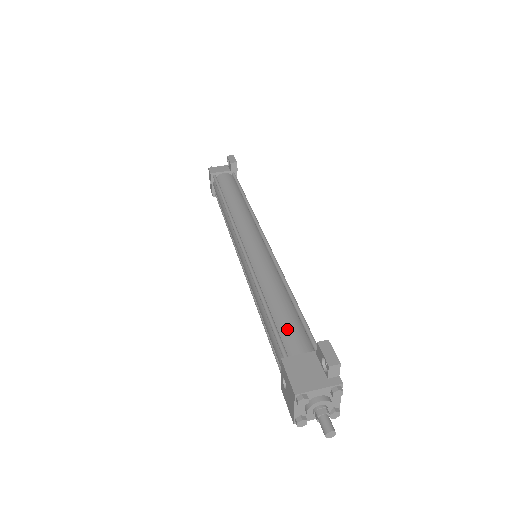
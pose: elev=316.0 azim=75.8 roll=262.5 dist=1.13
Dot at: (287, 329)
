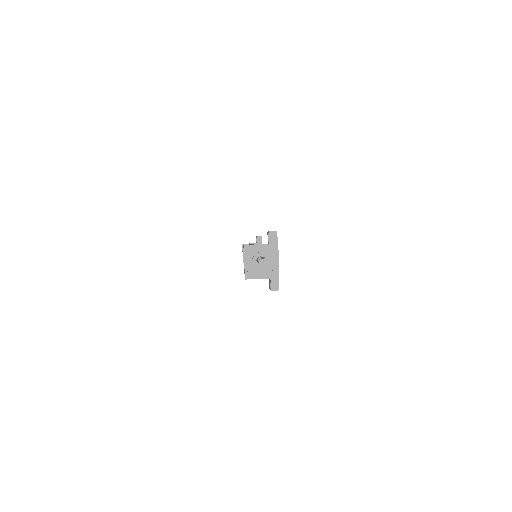
Dot at: occluded
